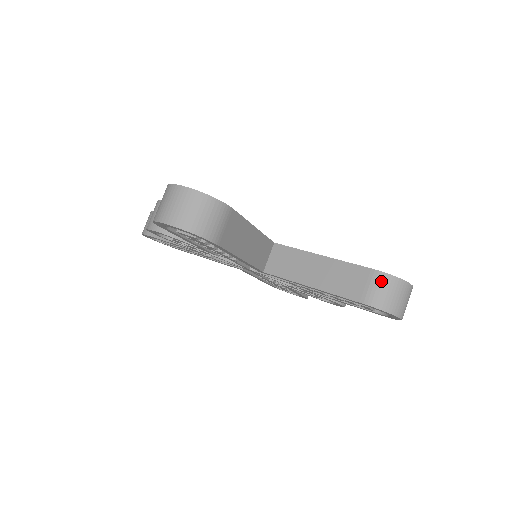
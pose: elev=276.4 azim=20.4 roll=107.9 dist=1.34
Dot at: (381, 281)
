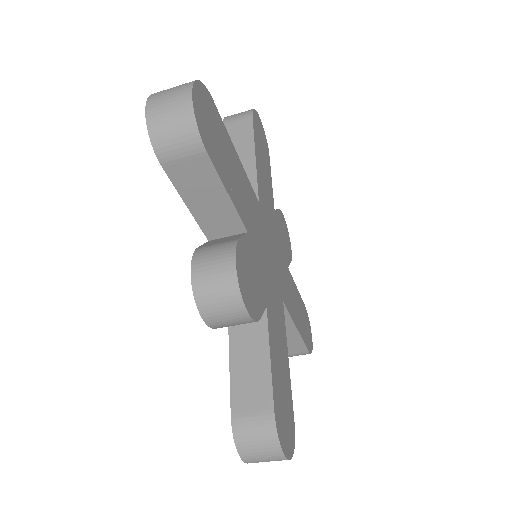
Dot at: occluded
